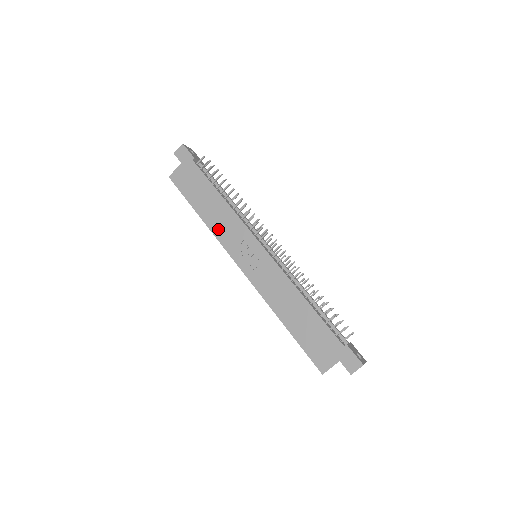
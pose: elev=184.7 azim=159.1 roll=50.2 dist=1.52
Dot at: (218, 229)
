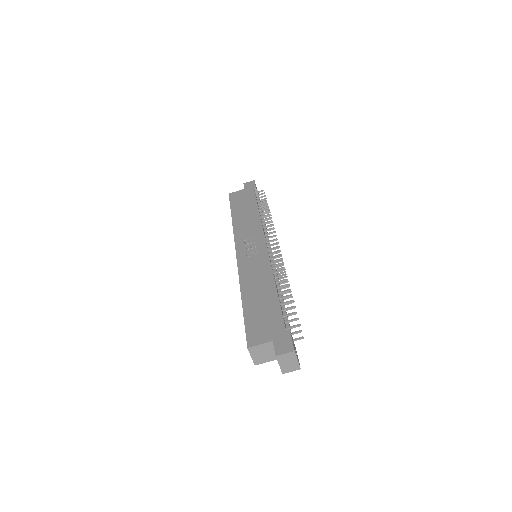
Dot at: (239, 227)
